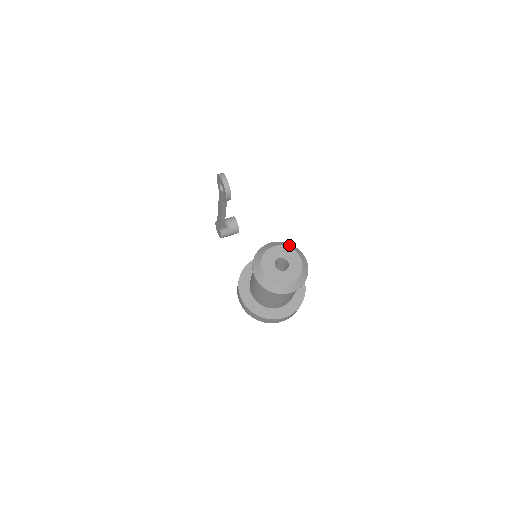
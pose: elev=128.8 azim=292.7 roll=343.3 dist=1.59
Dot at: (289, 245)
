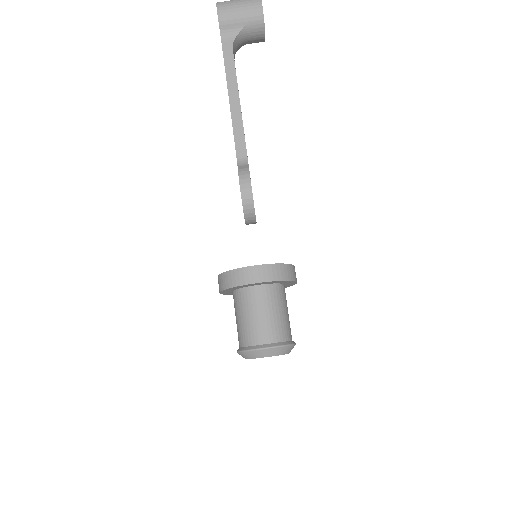
Dot at: (285, 351)
